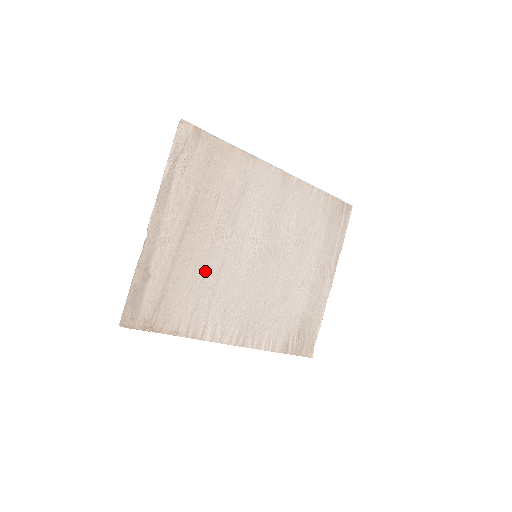
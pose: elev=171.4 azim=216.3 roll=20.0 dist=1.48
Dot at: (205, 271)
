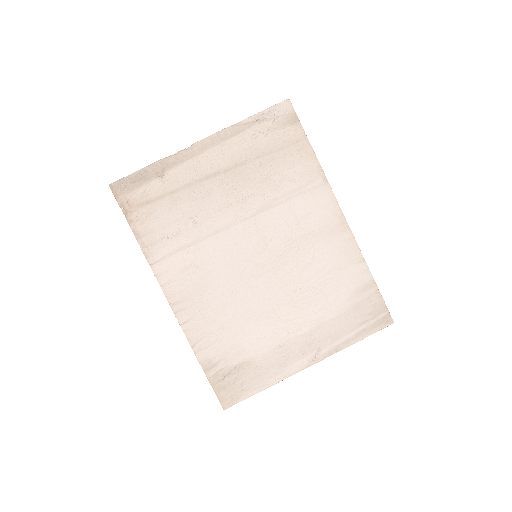
Dot at: (204, 219)
